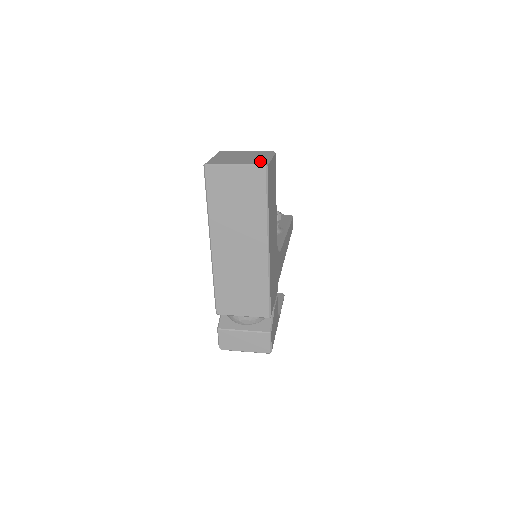
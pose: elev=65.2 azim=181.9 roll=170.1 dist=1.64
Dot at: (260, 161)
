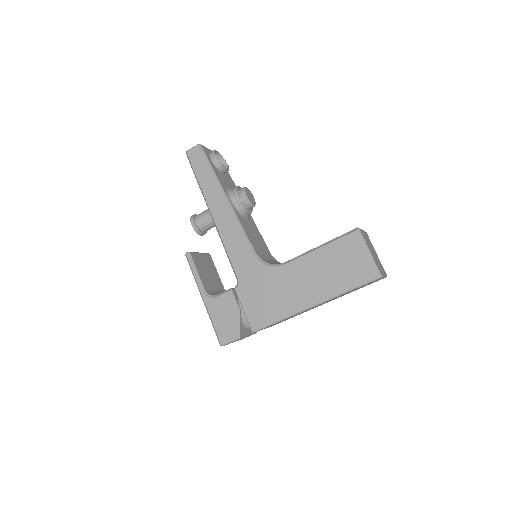
Dot at: occluded
